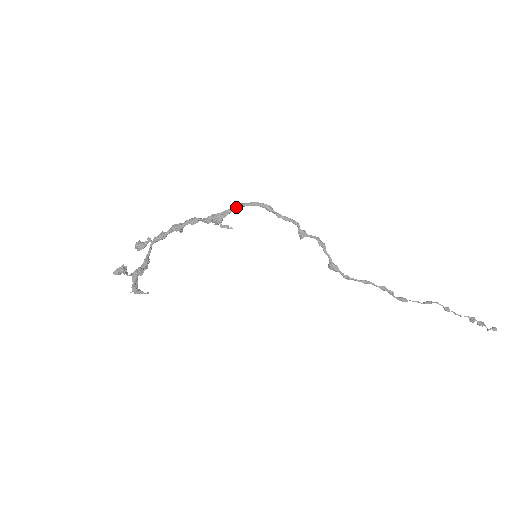
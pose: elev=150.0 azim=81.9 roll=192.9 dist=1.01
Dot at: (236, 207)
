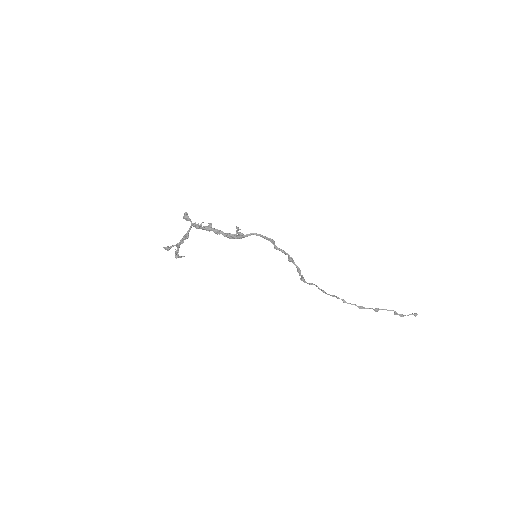
Dot at: (247, 236)
